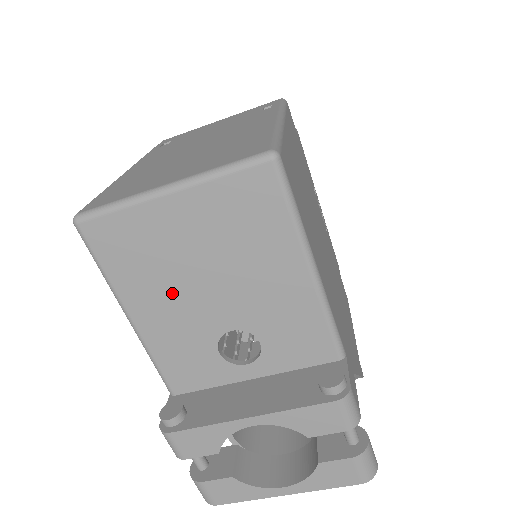
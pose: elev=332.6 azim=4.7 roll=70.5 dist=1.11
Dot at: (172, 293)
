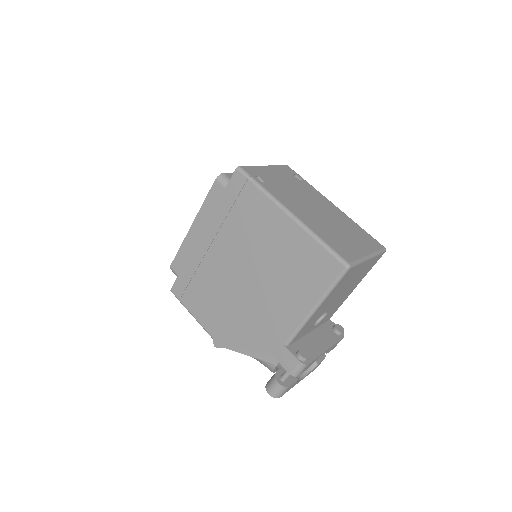
Dot at: occluded
